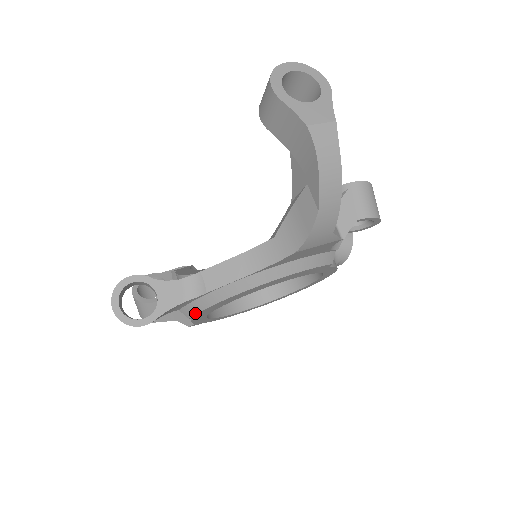
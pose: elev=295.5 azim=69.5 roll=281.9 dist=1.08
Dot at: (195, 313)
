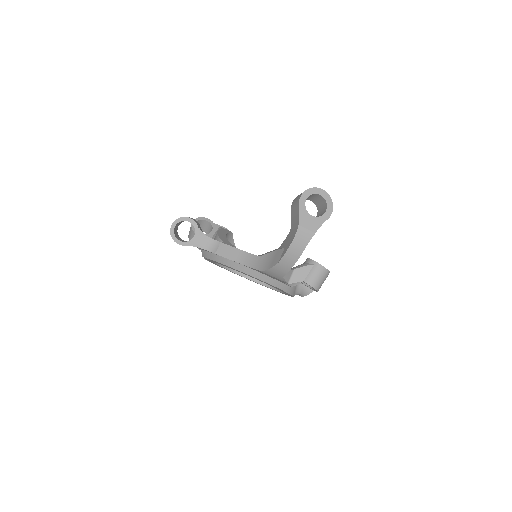
Dot at: (206, 257)
